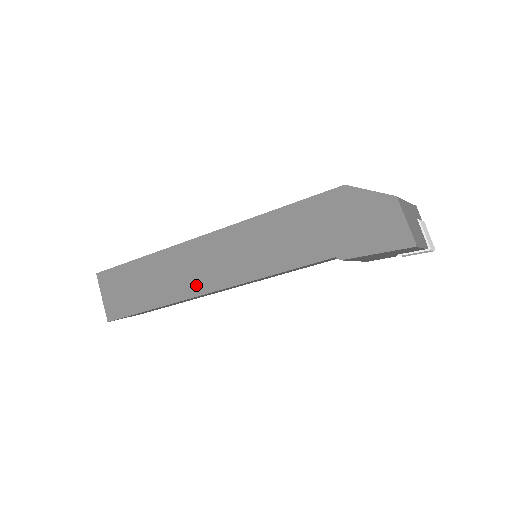
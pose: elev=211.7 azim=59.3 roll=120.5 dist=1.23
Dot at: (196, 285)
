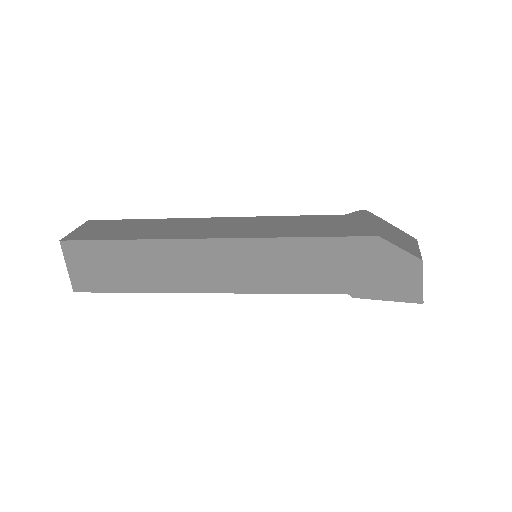
Dot at: (193, 283)
